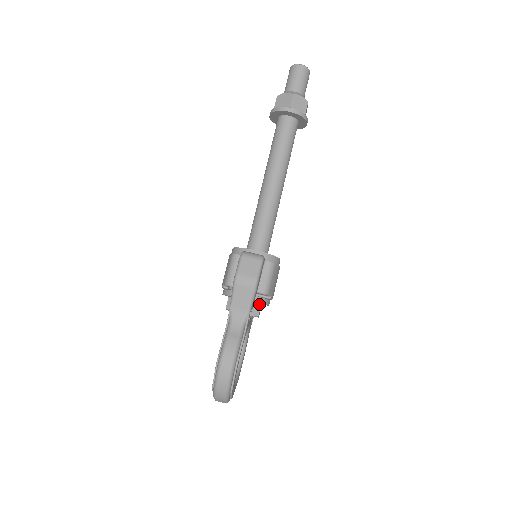
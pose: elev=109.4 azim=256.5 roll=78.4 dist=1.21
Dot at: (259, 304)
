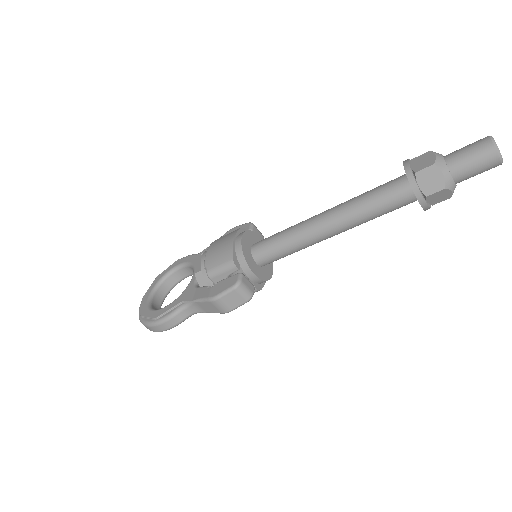
Dot at: occluded
